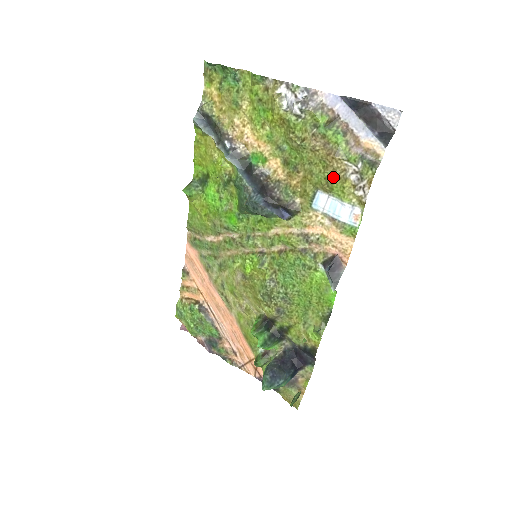
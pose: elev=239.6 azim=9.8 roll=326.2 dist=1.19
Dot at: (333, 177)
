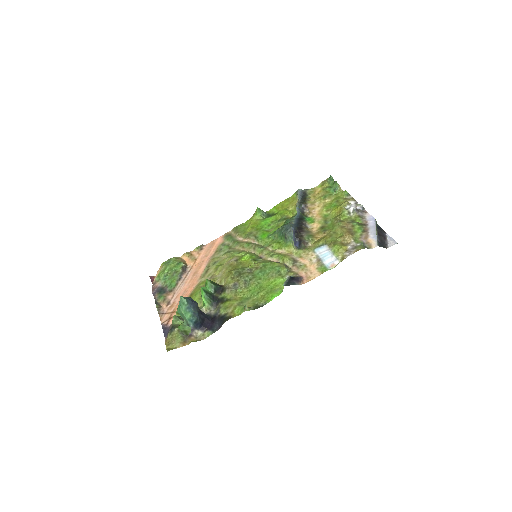
Dot at: (340, 242)
